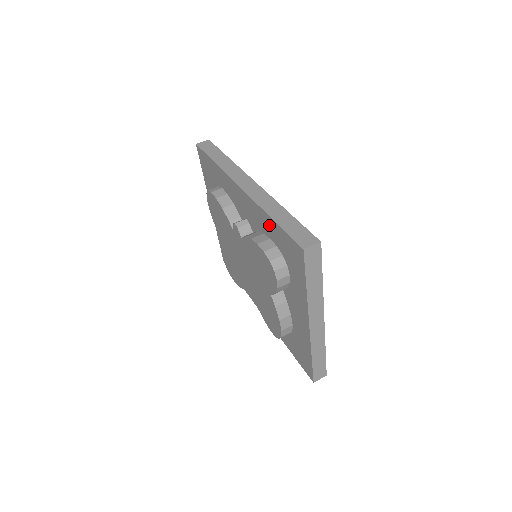
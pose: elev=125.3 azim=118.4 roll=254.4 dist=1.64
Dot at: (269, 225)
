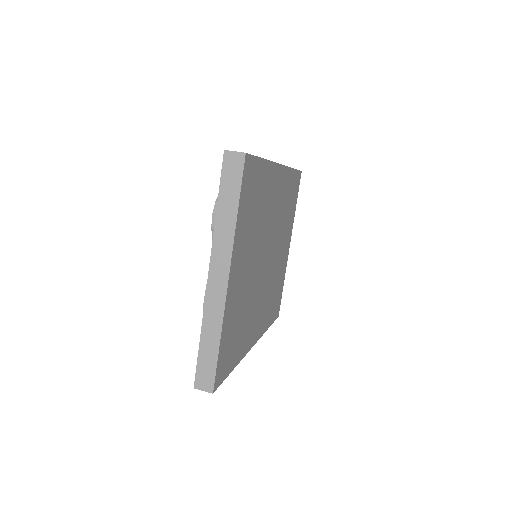
Dot at: occluded
